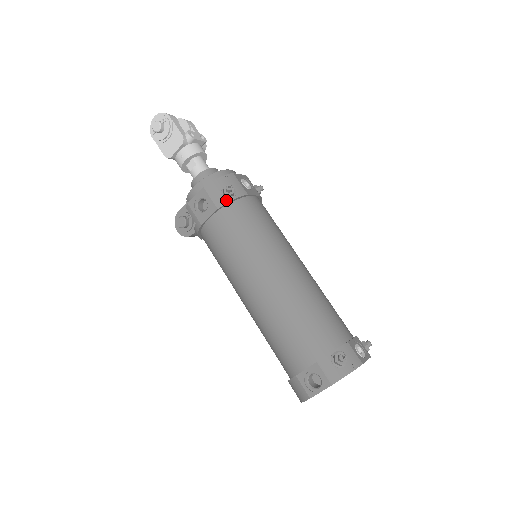
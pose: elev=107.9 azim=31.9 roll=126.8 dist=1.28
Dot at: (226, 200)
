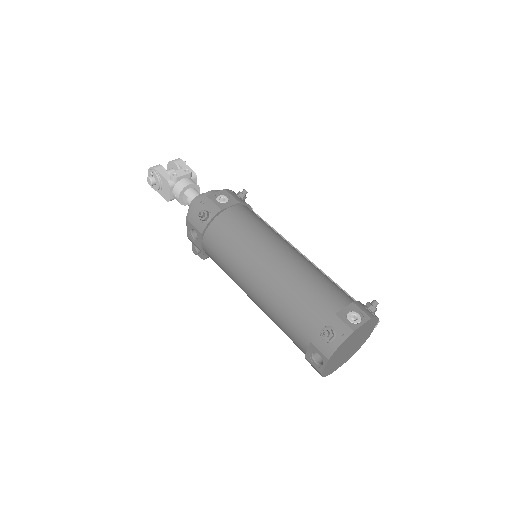
Dot at: (205, 224)
